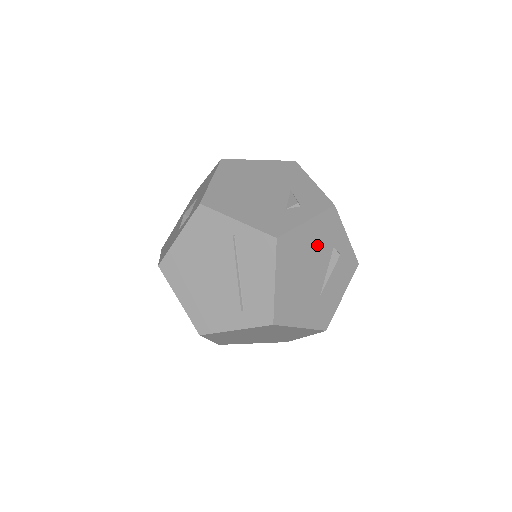
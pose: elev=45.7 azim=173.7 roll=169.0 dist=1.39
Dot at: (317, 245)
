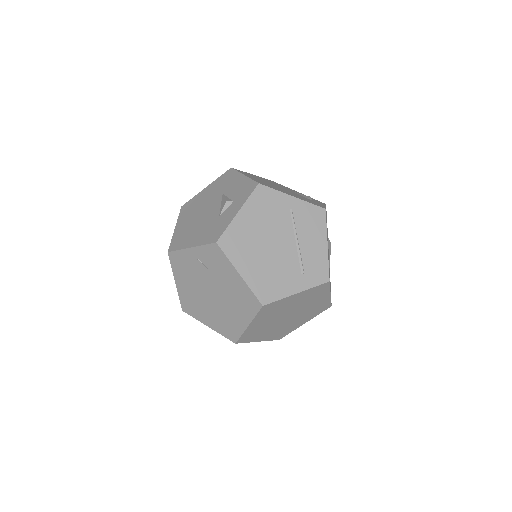
Dot at: occluded
